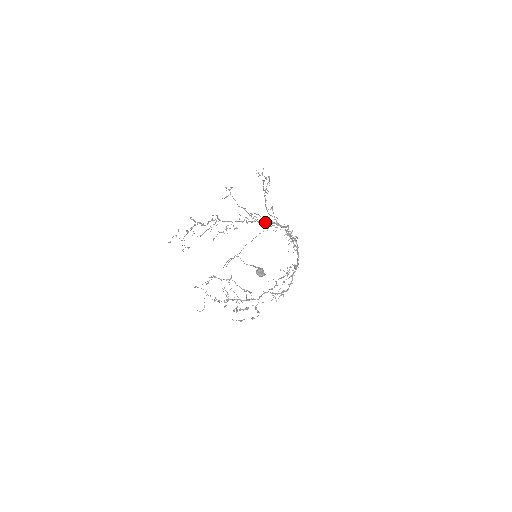
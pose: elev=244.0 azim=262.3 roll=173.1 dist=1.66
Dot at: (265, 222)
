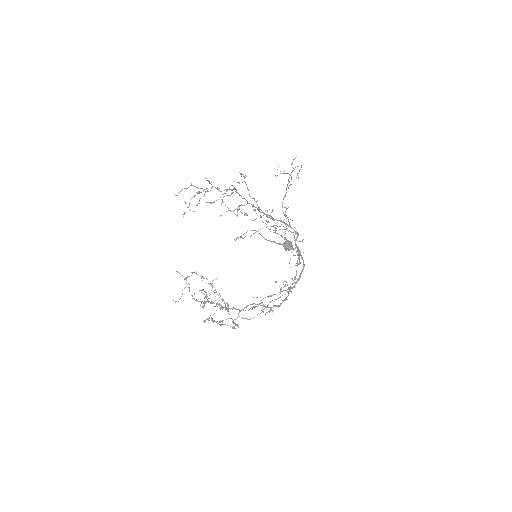
Dot at: (277, 220)
